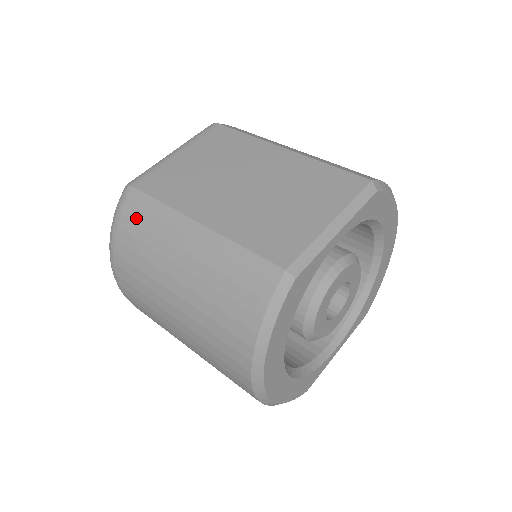
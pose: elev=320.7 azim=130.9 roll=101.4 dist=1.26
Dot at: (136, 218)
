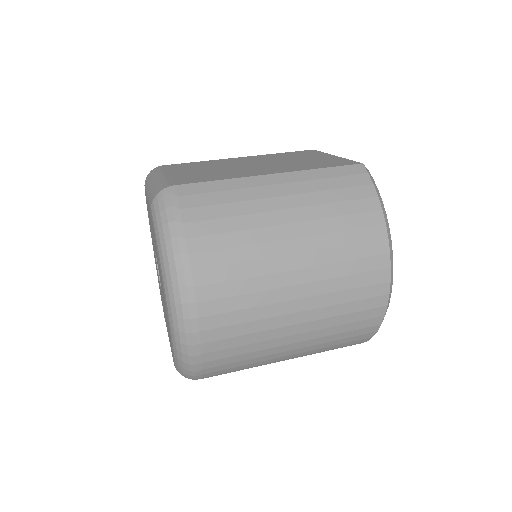
Dot at: (205, 203)
